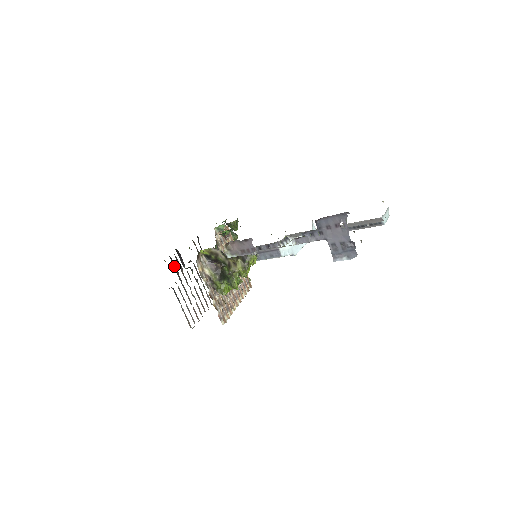
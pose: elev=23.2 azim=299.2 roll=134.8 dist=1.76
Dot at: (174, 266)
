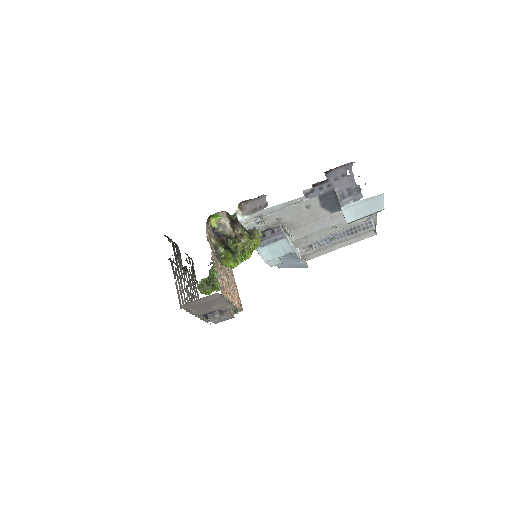
Dot at: (174, 251)
